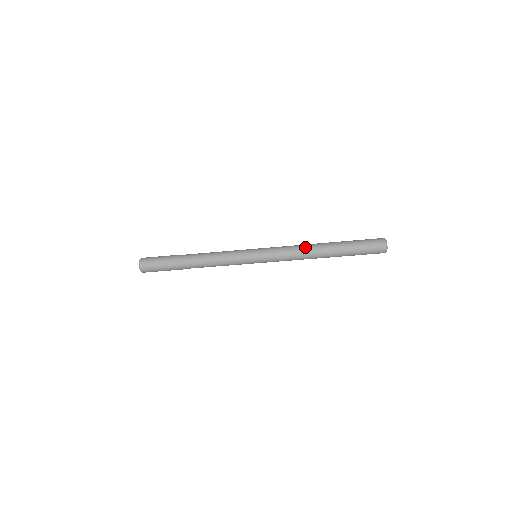
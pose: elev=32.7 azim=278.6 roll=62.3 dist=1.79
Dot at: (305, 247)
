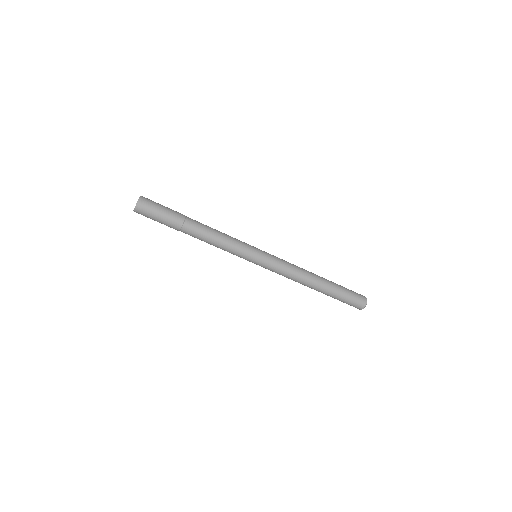
Dot at: (304, 269)
